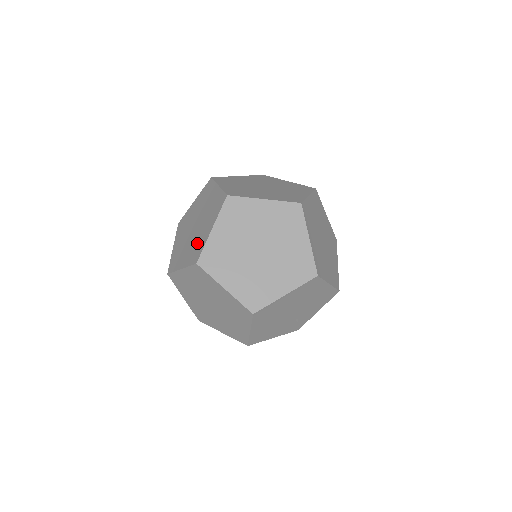
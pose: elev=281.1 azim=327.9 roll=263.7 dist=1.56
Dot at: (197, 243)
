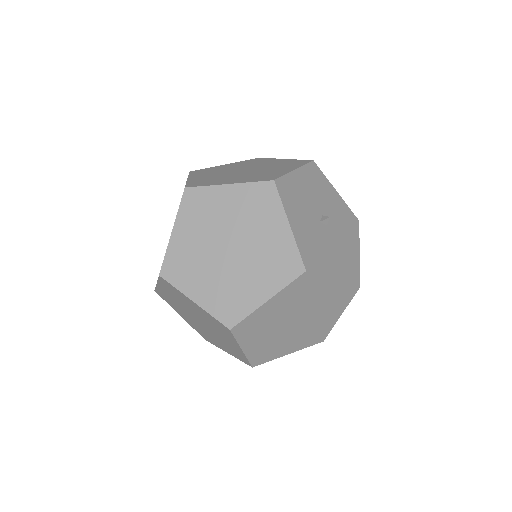
Dot at: occluded
